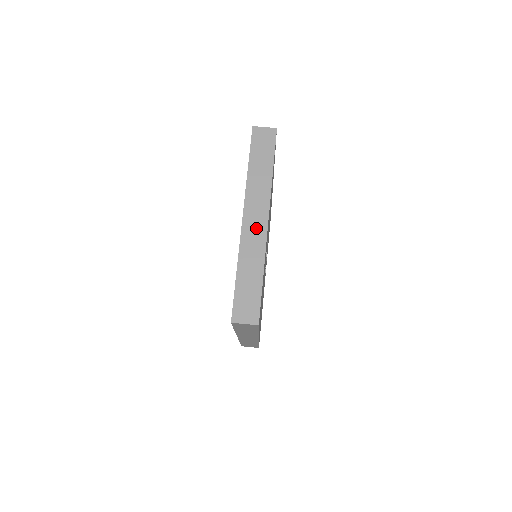
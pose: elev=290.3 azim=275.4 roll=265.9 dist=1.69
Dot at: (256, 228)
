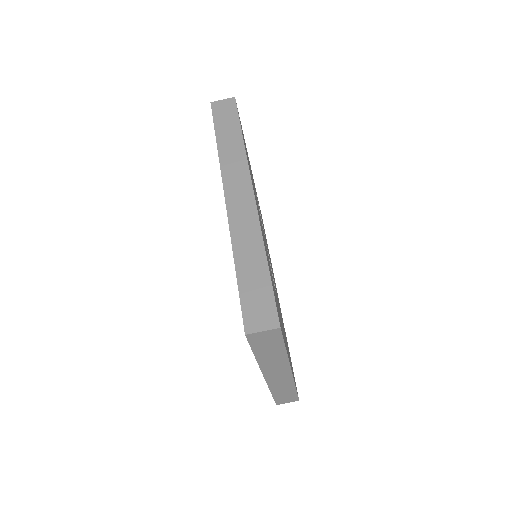
Dot at: (281, 378)
